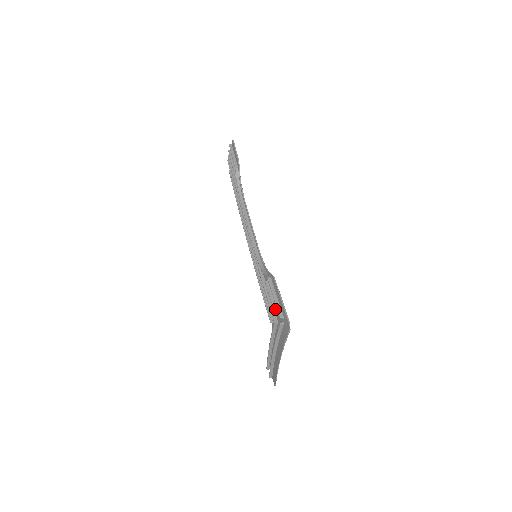
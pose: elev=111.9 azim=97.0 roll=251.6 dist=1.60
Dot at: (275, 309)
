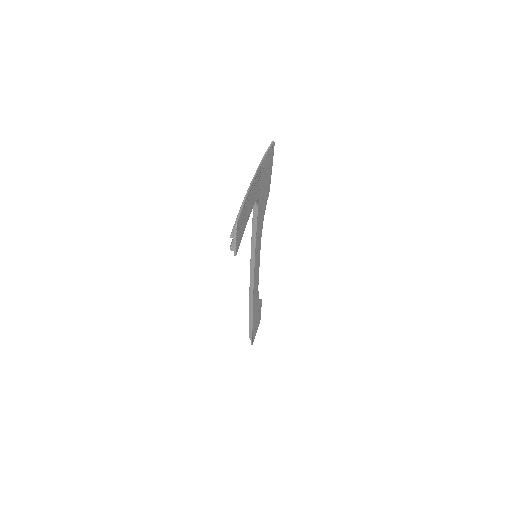
Dot at: occluded
